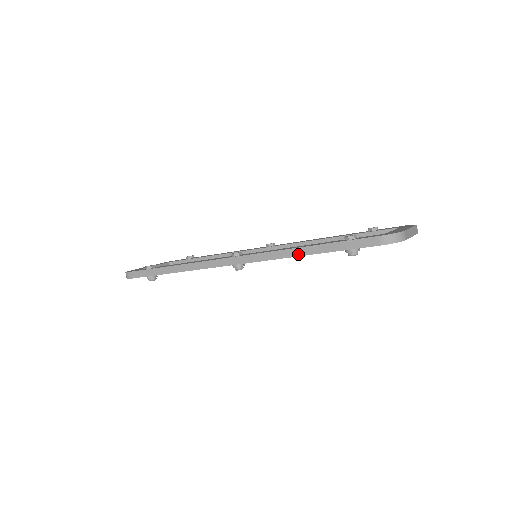
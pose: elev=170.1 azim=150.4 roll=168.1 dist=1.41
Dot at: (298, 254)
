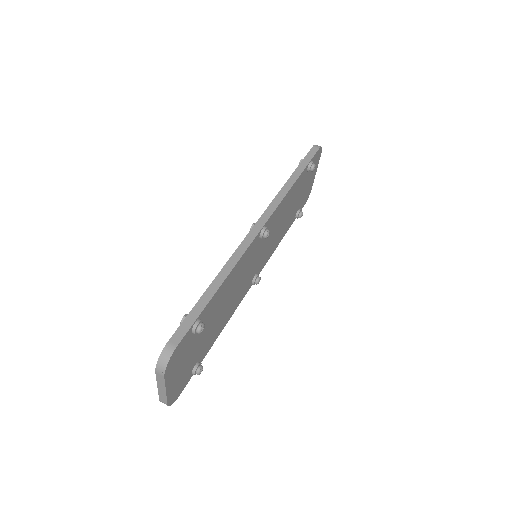
Dot at: (291, 184)
